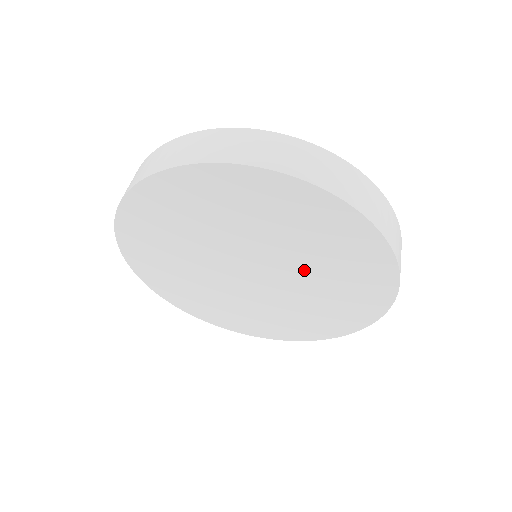
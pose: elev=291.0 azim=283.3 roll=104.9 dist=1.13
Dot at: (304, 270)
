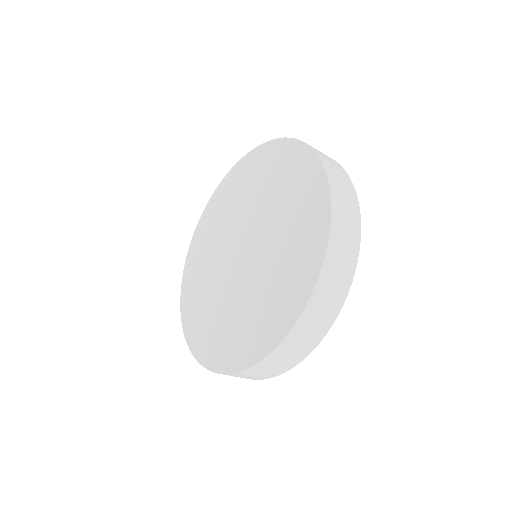
Dot at: (269, 255)
